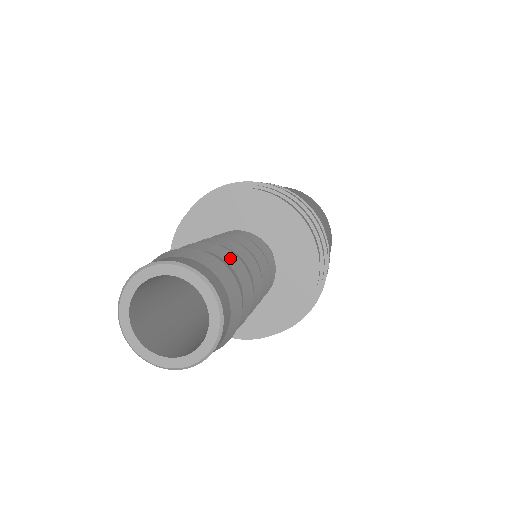
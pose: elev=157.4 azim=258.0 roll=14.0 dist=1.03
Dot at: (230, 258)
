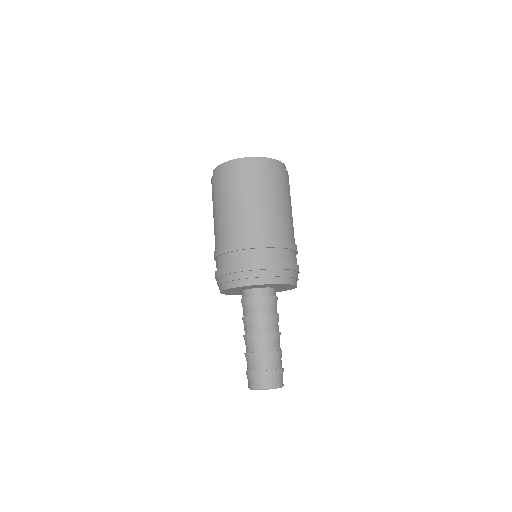
Dot at: (276, 356)
